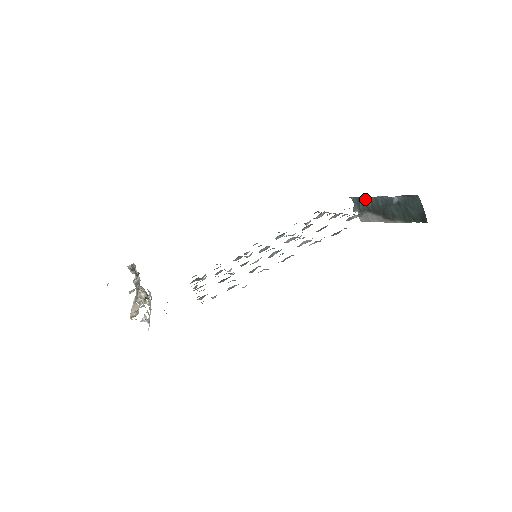
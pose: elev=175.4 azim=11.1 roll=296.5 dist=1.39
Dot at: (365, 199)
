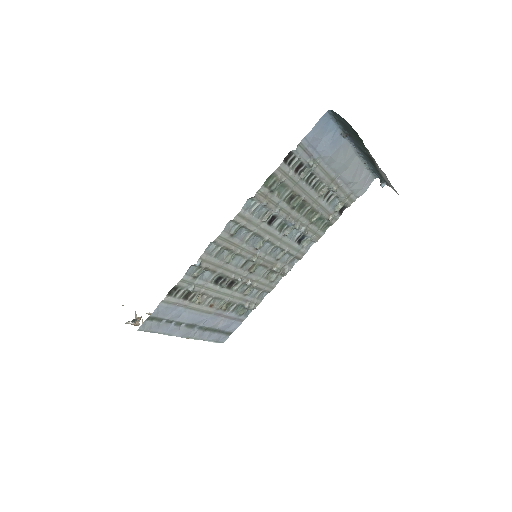
Dot at: (370, 165)
